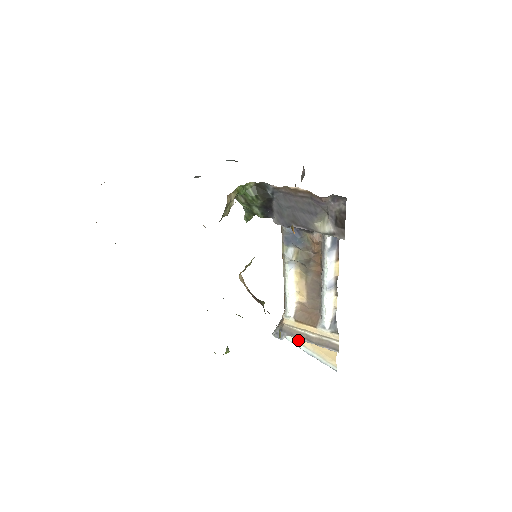
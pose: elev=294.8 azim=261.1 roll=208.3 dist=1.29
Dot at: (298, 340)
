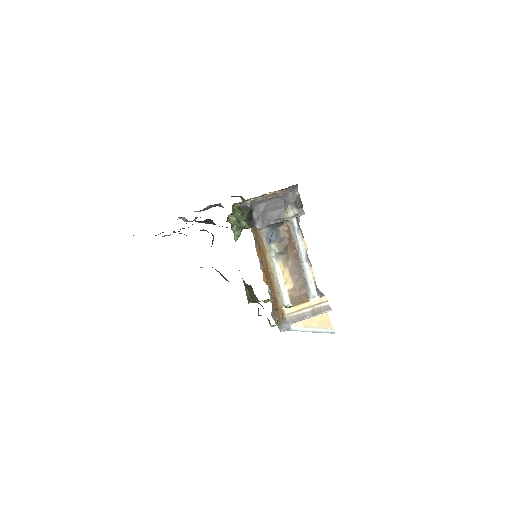
Dot at: (300, 325)
